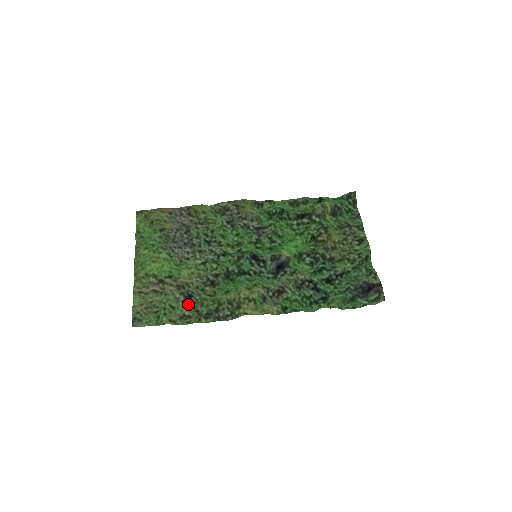
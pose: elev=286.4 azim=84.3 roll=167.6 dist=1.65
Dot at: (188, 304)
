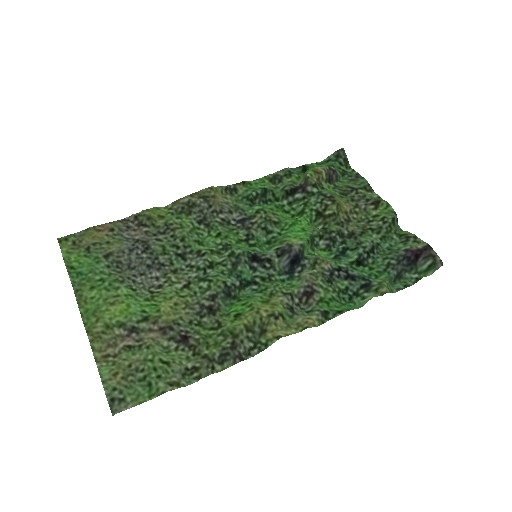
Dot at: (186, 351)
